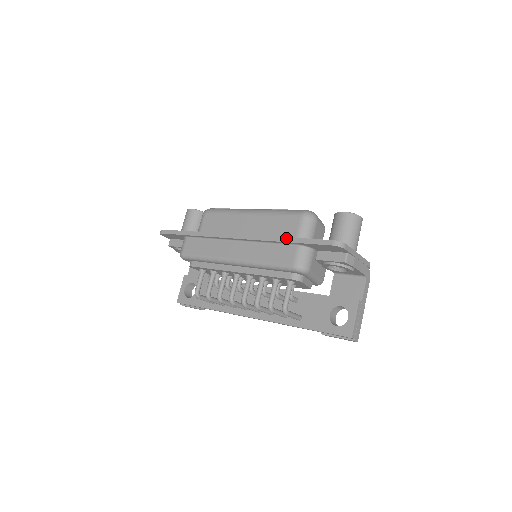
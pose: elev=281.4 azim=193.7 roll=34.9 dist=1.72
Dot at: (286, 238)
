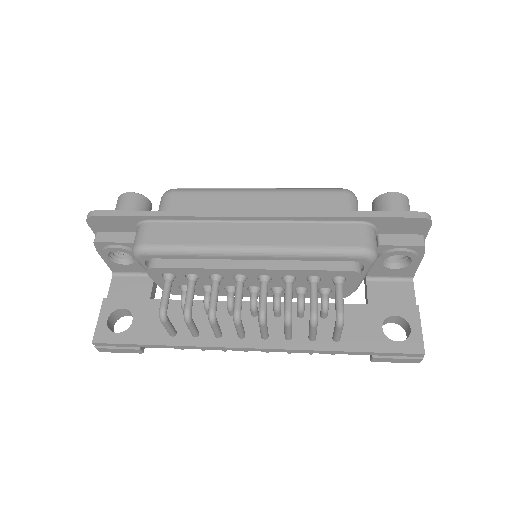
Dot at: (345, 212)
